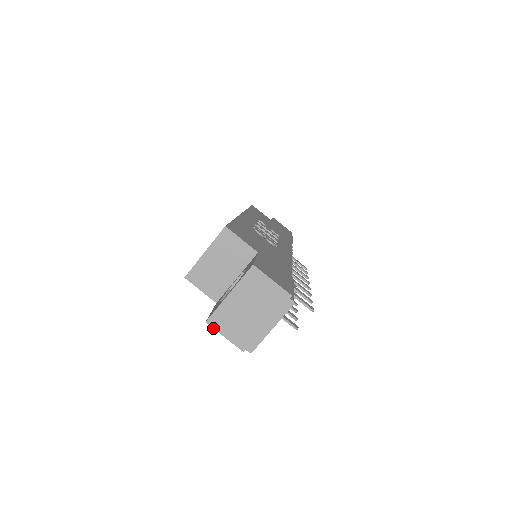
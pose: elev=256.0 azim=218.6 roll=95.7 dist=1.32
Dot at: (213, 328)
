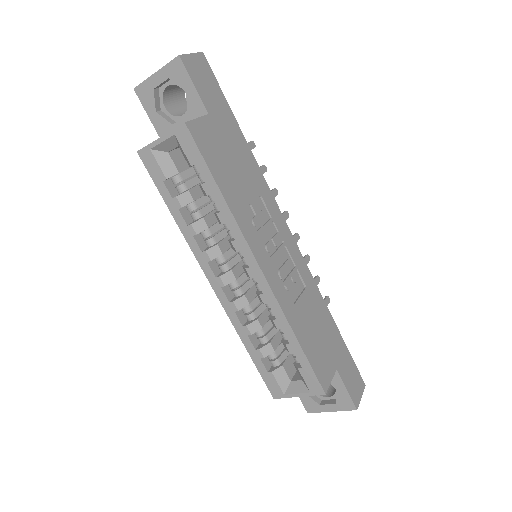
Dot at: occluded
